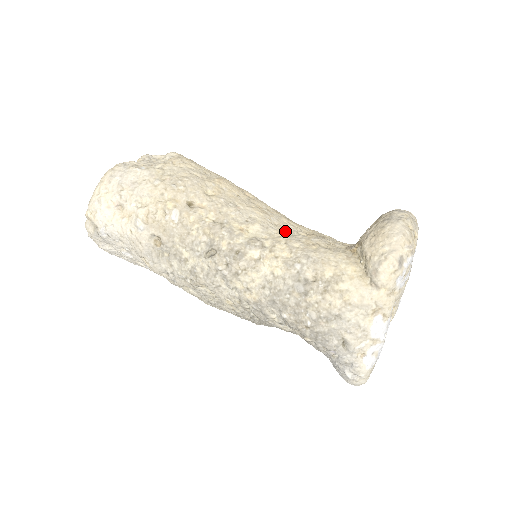
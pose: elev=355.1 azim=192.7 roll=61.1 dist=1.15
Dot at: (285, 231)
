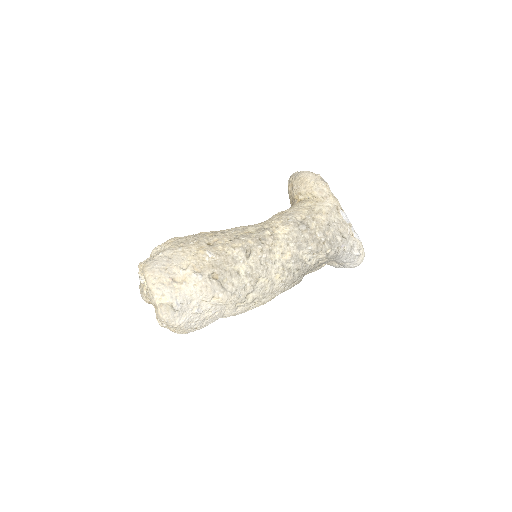
Dot at: occluded
